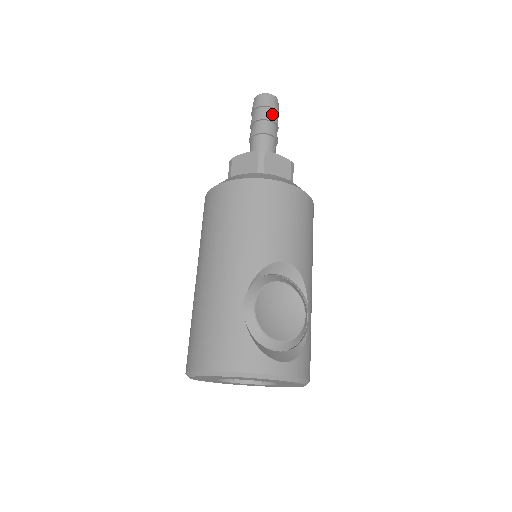
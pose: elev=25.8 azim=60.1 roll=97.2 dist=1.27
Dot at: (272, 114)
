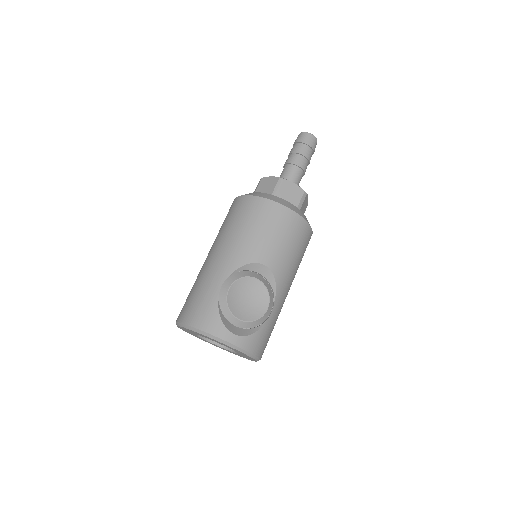
Dot at: (306, 150)
